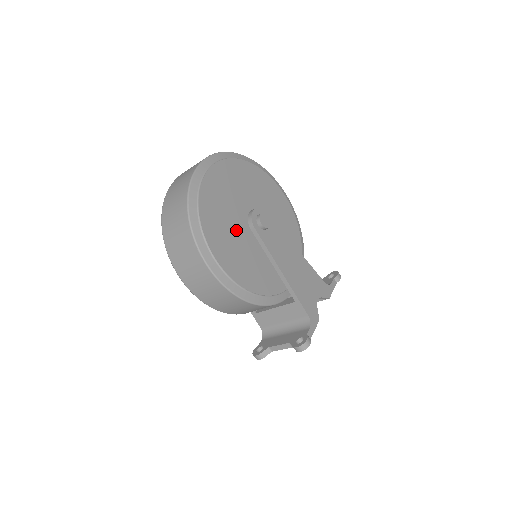
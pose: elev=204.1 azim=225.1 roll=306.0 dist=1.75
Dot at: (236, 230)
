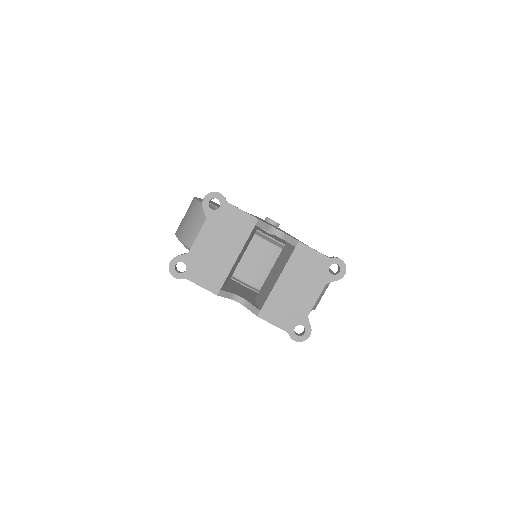
Dot at: occluded
